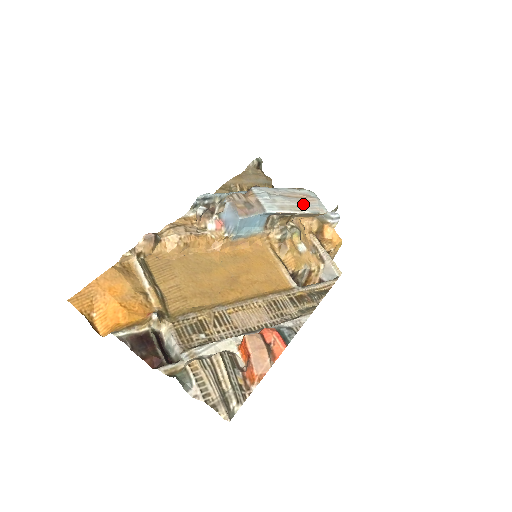
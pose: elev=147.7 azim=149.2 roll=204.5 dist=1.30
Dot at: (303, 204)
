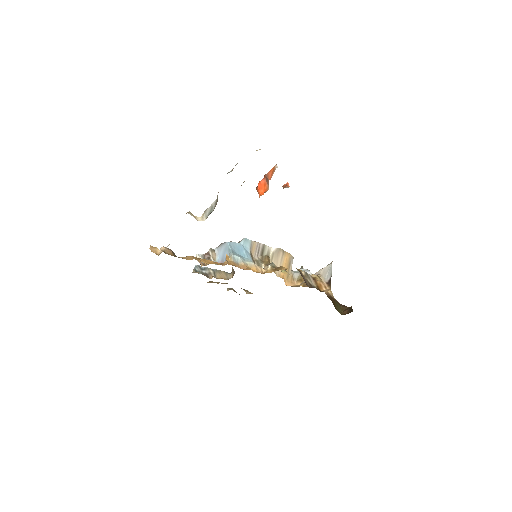
Dot at: occluded
